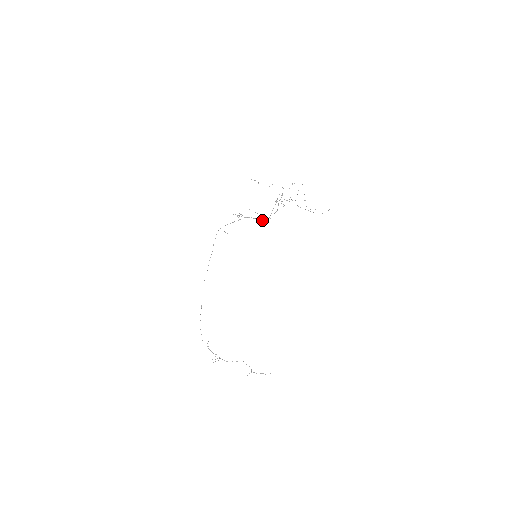
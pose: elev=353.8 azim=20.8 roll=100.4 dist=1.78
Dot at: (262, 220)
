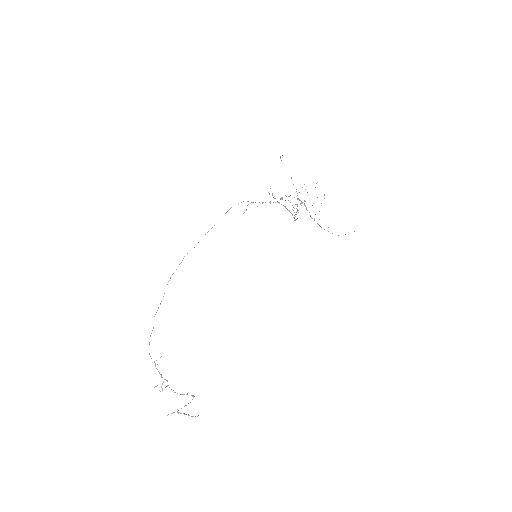
Dot at: (294, 215)
